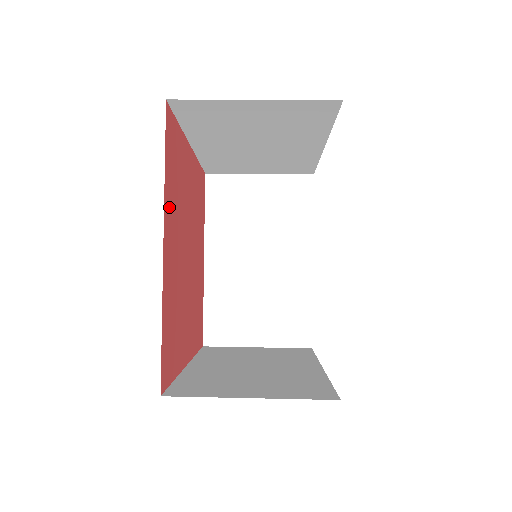
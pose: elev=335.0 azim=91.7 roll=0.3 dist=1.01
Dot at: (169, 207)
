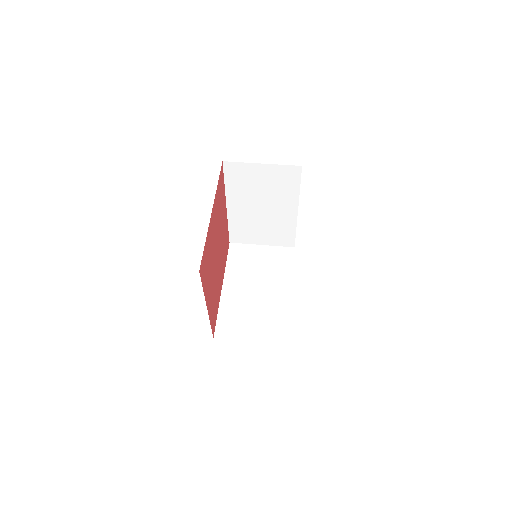
Dot at: (216, 203)
